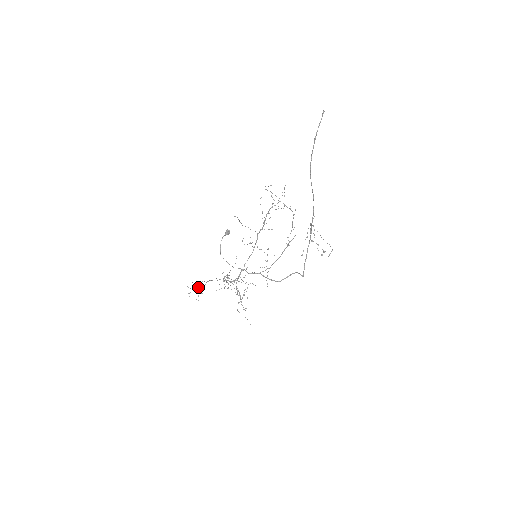
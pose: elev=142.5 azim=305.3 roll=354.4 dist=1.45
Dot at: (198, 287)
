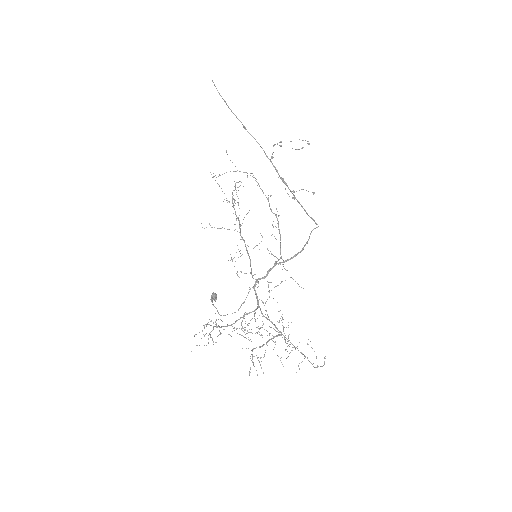
Dot at: occluded
